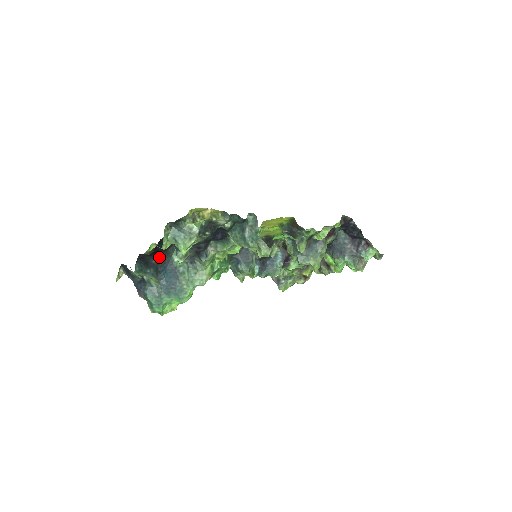
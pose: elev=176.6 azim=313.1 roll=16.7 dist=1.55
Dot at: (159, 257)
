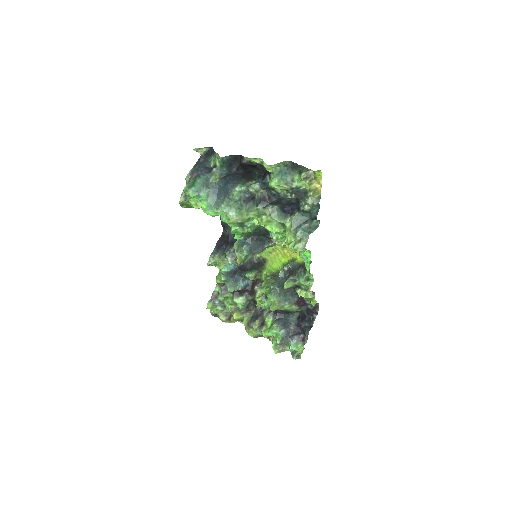
Dot at: (238, 173)
